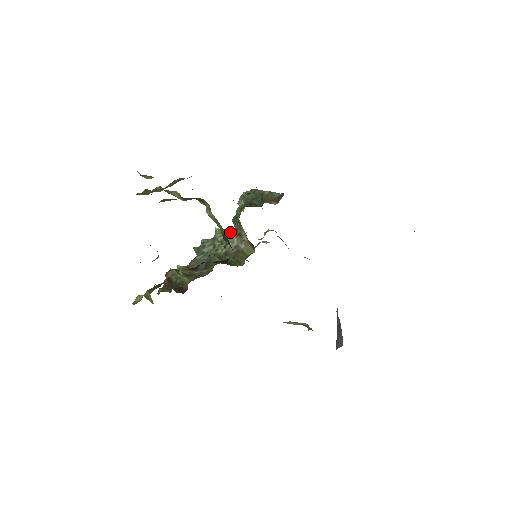
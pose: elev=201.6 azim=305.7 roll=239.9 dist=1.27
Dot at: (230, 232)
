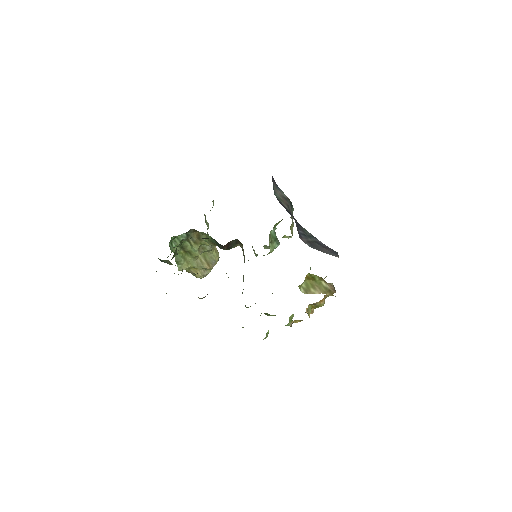
Dot at: occluded
